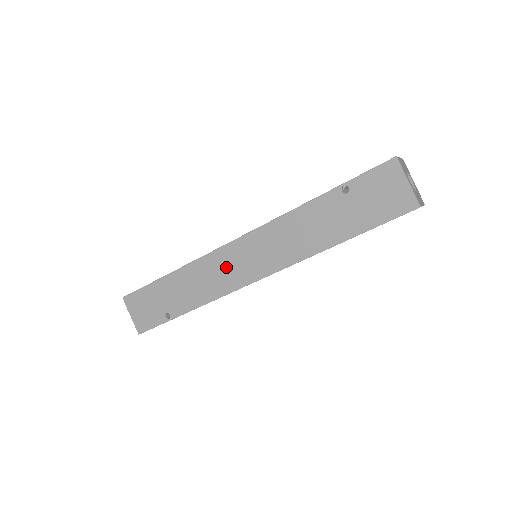
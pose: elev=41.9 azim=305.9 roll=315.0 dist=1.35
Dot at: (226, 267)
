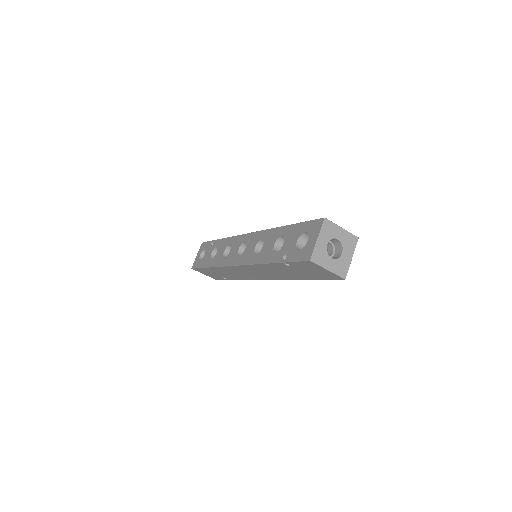
Dot at: (240, 272)
